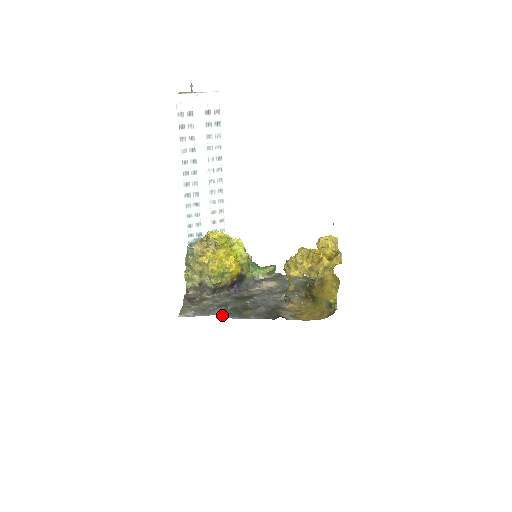
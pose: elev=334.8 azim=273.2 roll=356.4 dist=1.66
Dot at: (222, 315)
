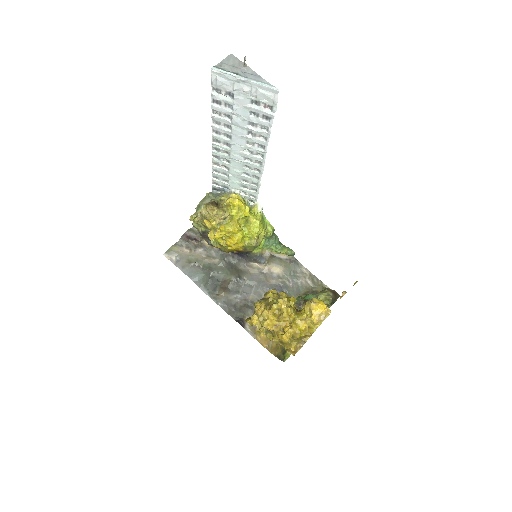
Dot at: (196, 282)
